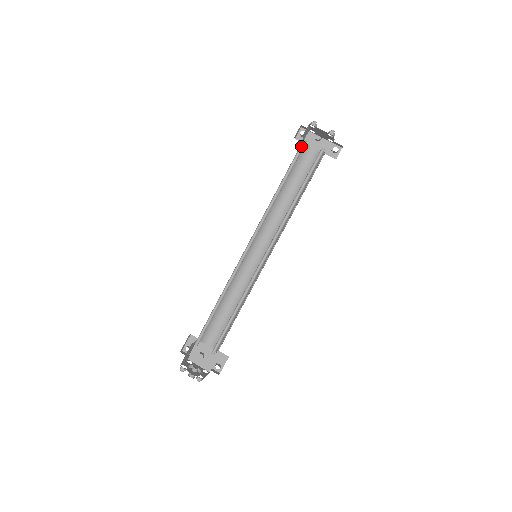
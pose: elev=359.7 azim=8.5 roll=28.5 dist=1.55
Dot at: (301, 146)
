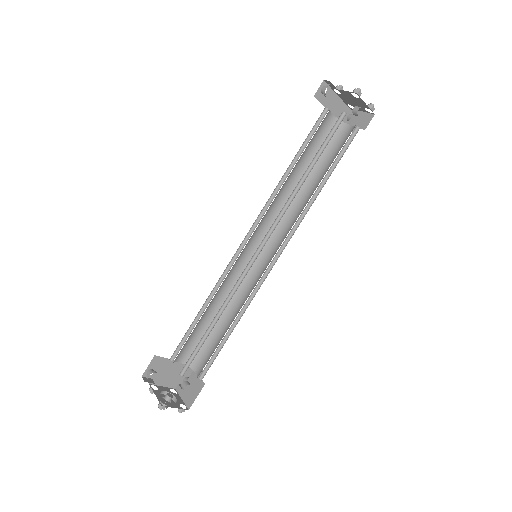
Dot at: (337, 120)
